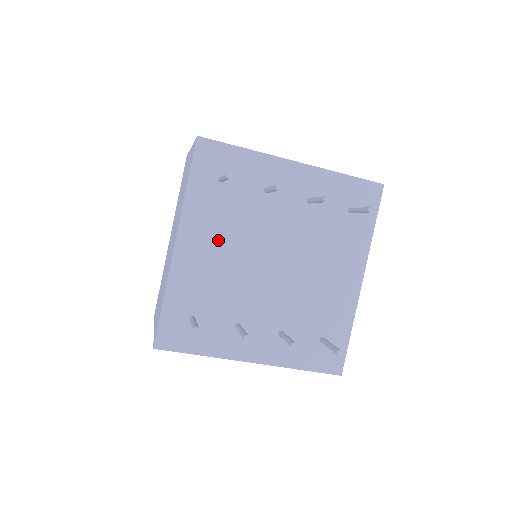
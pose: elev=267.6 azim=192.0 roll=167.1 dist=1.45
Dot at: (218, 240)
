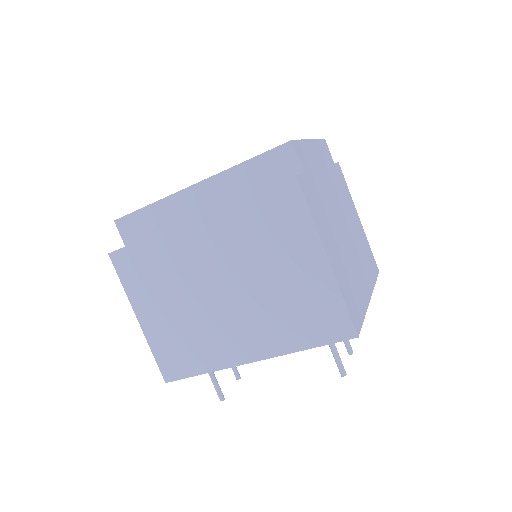
Dot at: occluded
